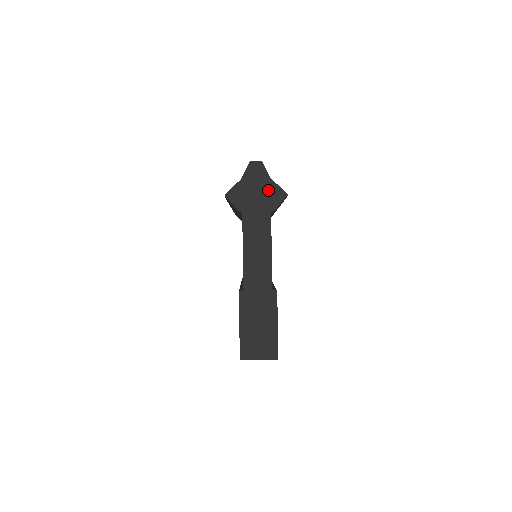
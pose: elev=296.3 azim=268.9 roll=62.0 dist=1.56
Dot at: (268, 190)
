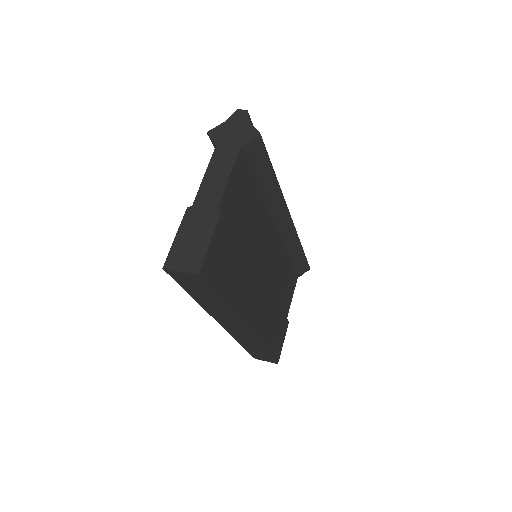
Dot at: (244, 130)
